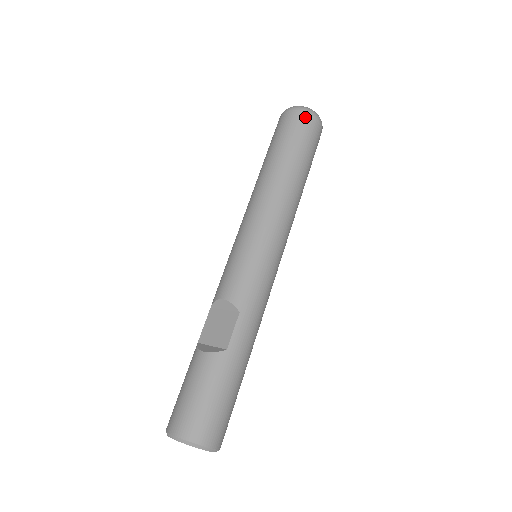
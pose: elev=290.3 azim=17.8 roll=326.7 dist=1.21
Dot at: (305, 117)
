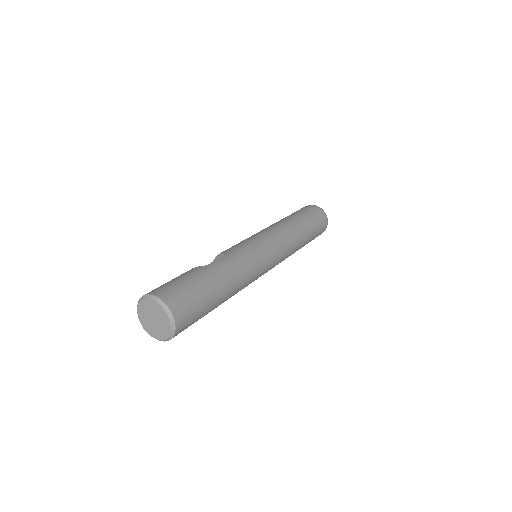
Dot at: (311, 206)
